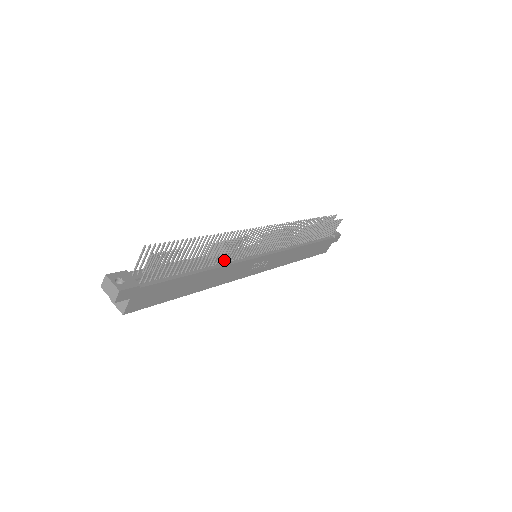
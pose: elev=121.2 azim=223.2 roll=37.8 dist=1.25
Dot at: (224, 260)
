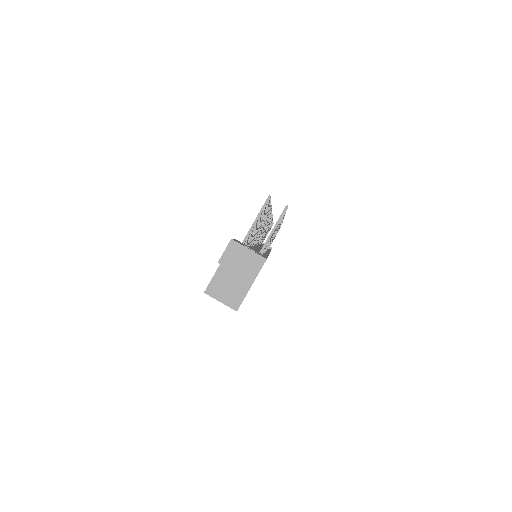
Dot at: occluded
